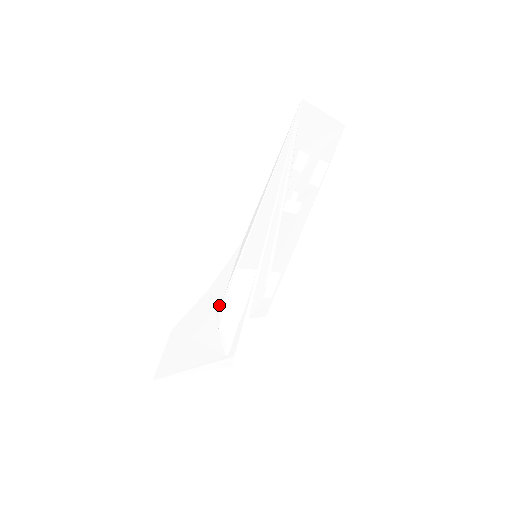
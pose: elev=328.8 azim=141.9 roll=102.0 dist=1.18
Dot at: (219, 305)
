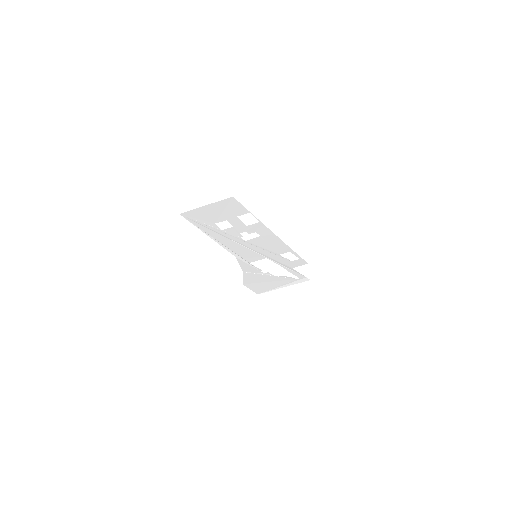
Dot at: (260, 272)
